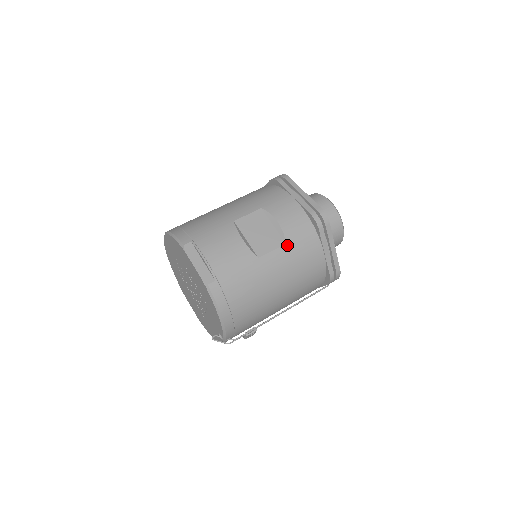
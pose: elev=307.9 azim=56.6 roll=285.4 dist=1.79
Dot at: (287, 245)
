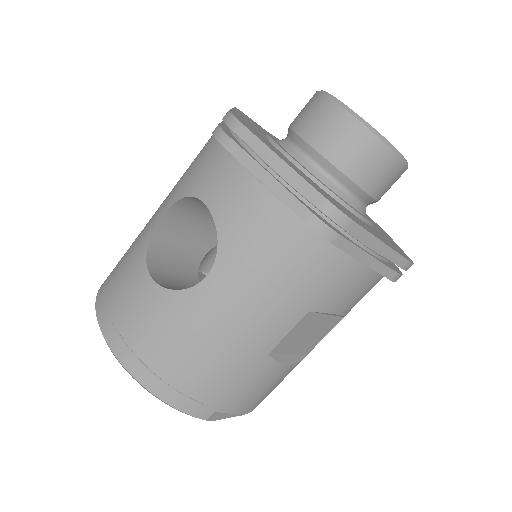
Dot at: occluded
